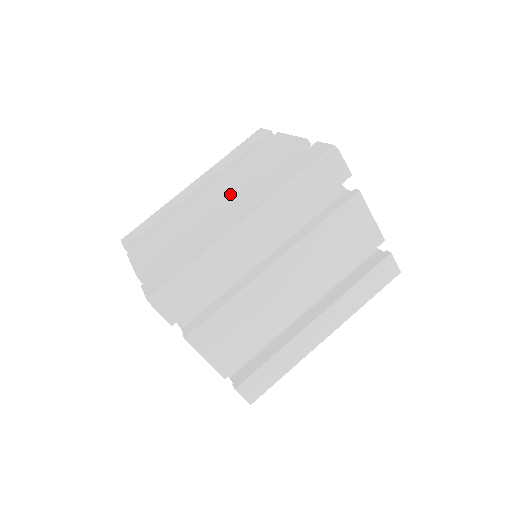
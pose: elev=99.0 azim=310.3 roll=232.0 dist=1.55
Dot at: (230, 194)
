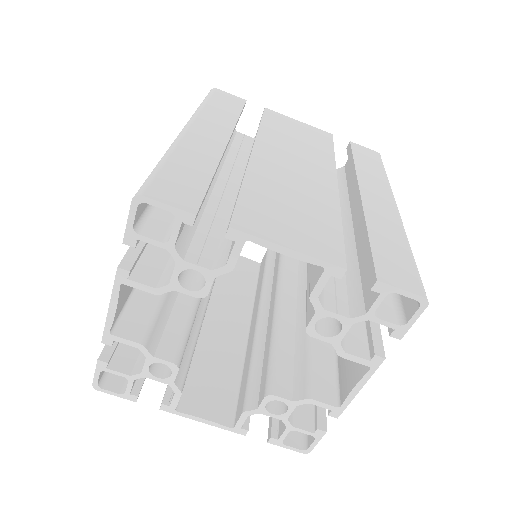
Dot at: occluded
